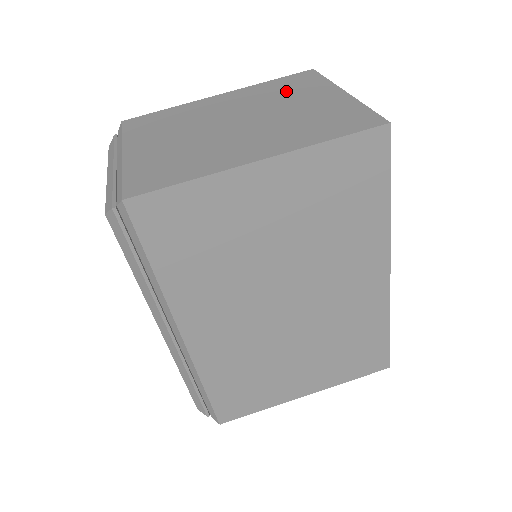
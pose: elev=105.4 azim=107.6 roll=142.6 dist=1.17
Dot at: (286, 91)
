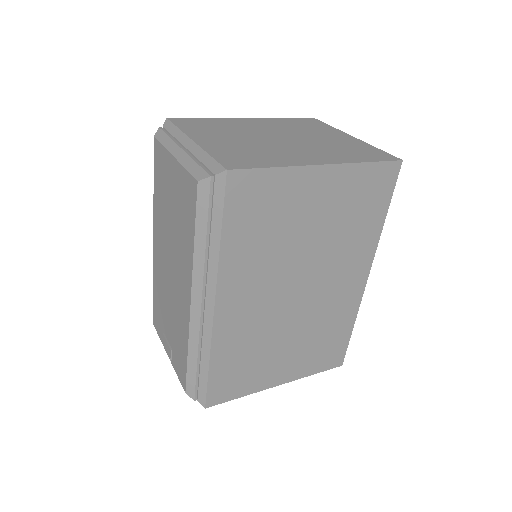
Dot at: (305, 127)
